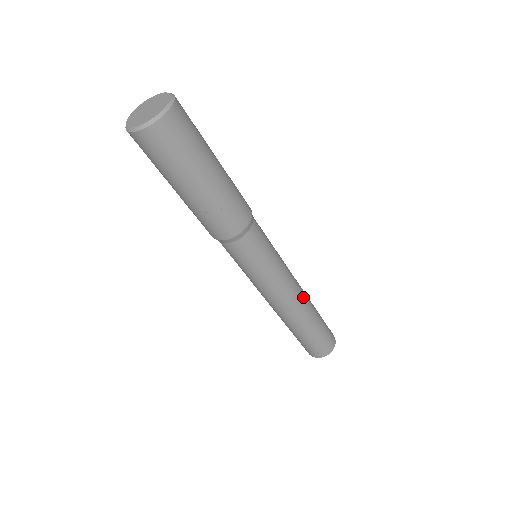
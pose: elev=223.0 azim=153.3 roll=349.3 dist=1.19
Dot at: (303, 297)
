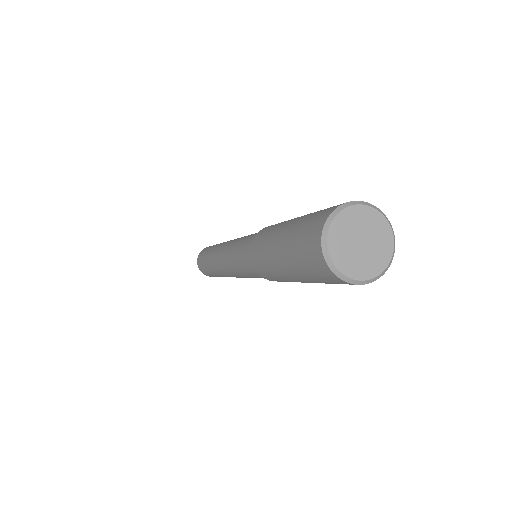
Dot at: occluded
